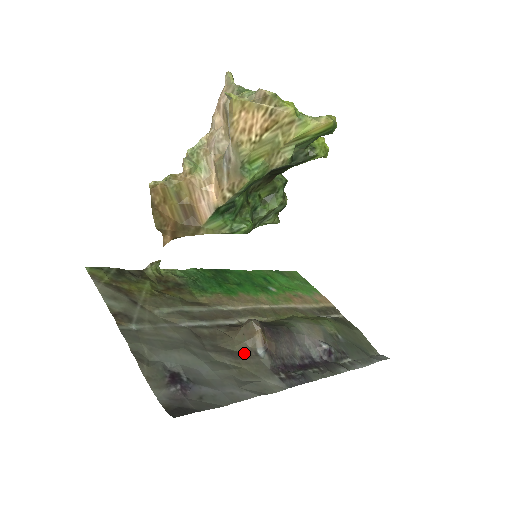
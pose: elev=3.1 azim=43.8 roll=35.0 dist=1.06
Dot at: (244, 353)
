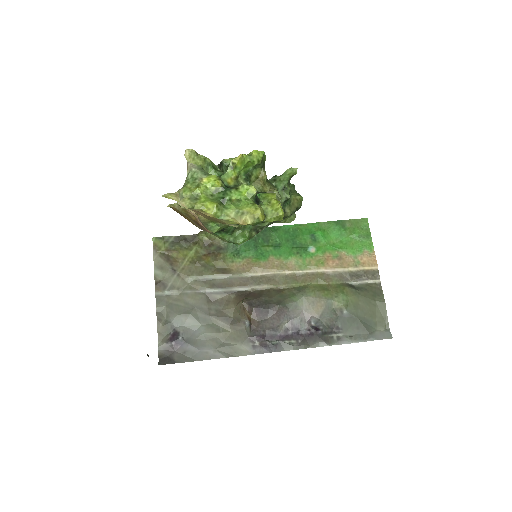
Dot at: (237, 320)
